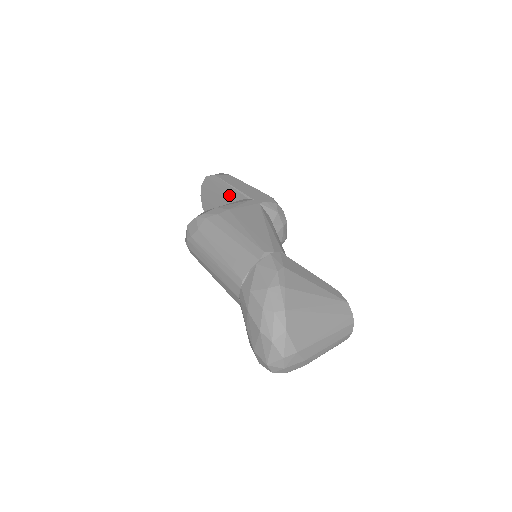
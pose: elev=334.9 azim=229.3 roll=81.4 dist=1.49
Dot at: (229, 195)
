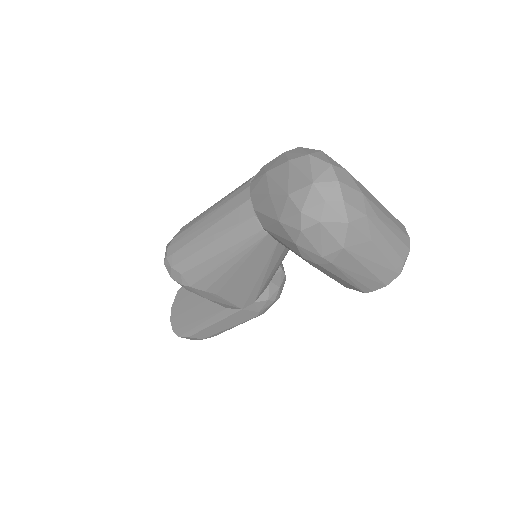
Dot at: occluded
